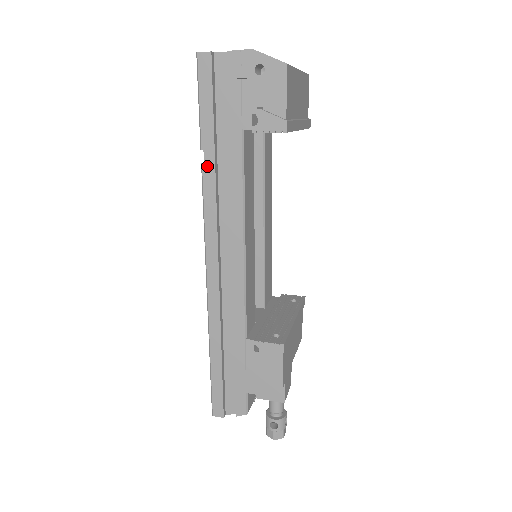
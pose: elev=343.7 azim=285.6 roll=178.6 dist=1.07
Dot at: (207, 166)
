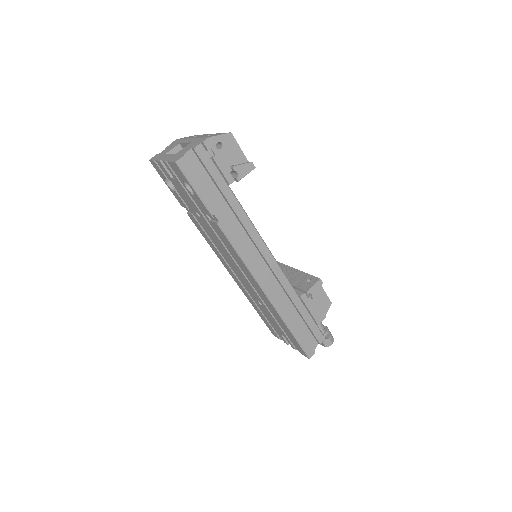
Dot at: (222, 222)
